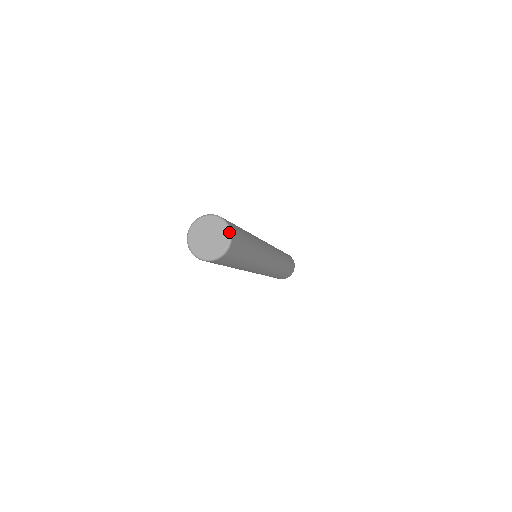
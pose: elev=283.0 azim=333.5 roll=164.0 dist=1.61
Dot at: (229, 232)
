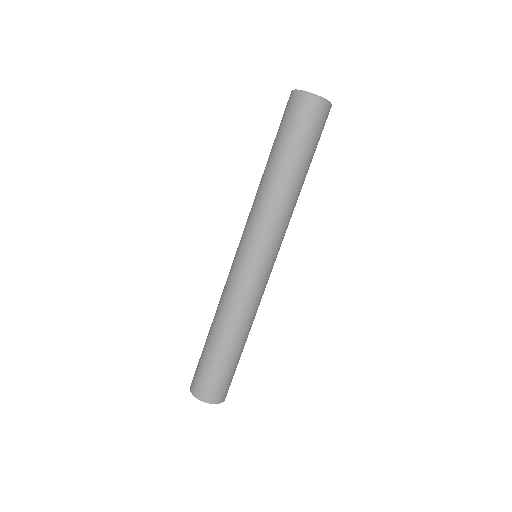
Dot at: occluded
